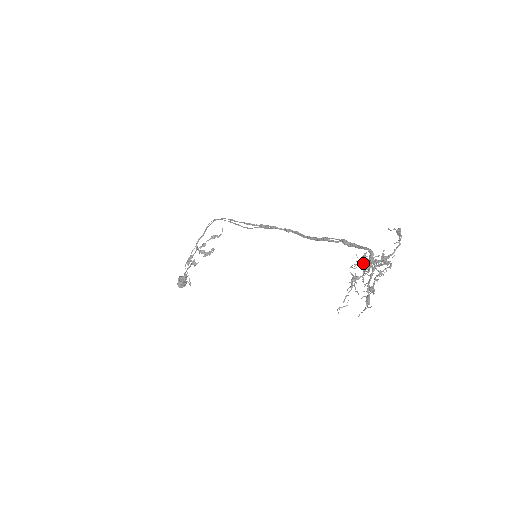
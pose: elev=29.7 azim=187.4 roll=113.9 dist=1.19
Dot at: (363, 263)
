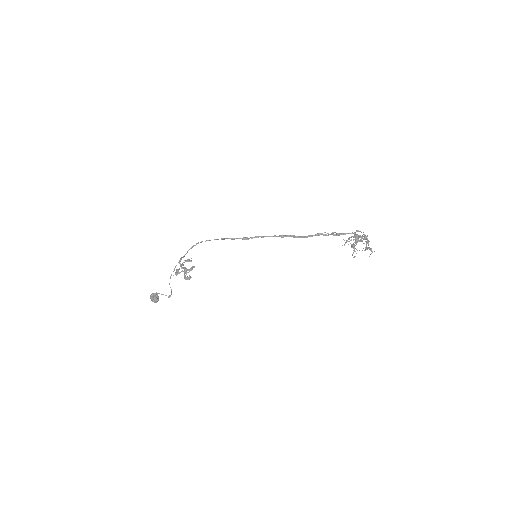
Dot at: (355, 238)
